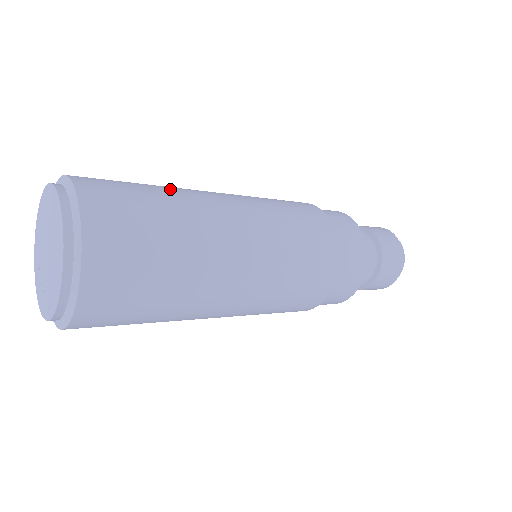
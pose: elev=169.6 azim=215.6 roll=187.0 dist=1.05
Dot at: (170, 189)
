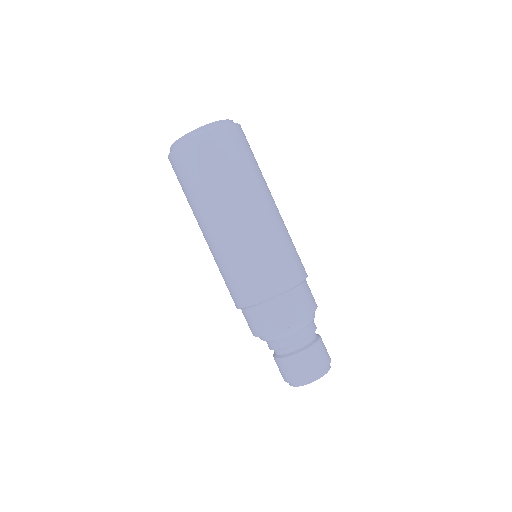
Dot at: (261, 174)
